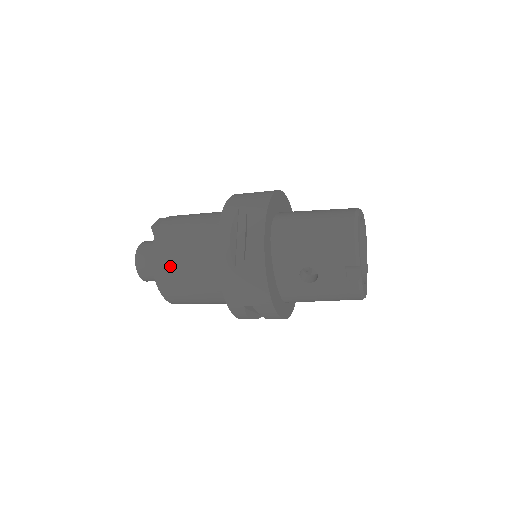
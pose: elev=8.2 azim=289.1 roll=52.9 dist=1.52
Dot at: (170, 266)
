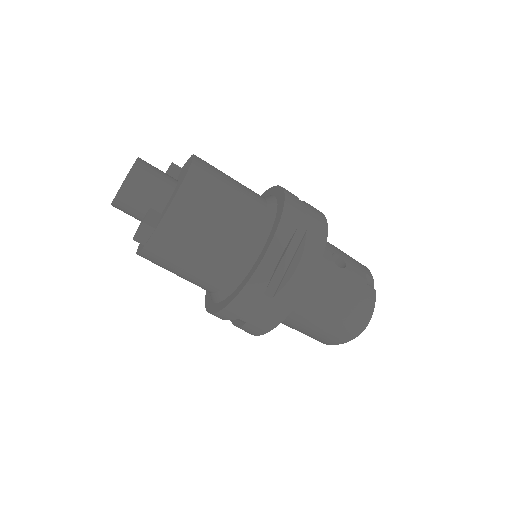
Dot at: (215, 168)
